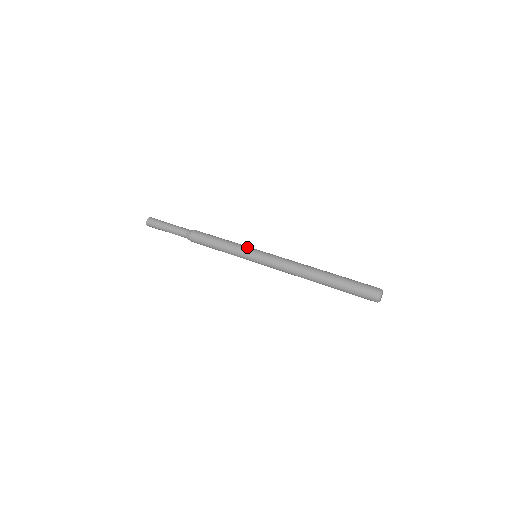
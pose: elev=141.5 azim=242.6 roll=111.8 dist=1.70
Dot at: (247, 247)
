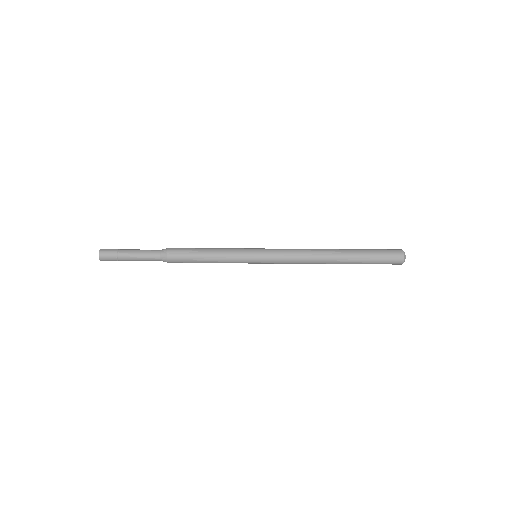
Dot at: (243, 258)
